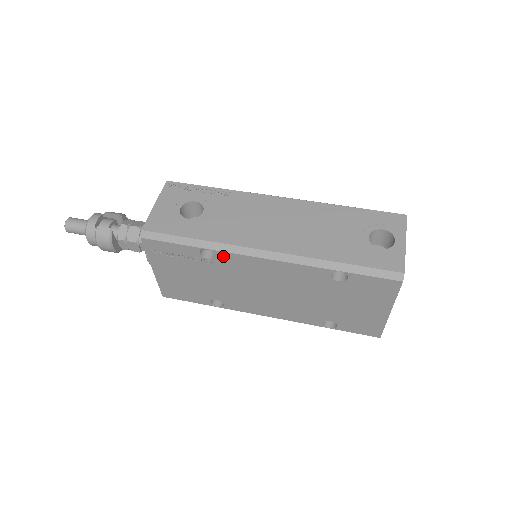
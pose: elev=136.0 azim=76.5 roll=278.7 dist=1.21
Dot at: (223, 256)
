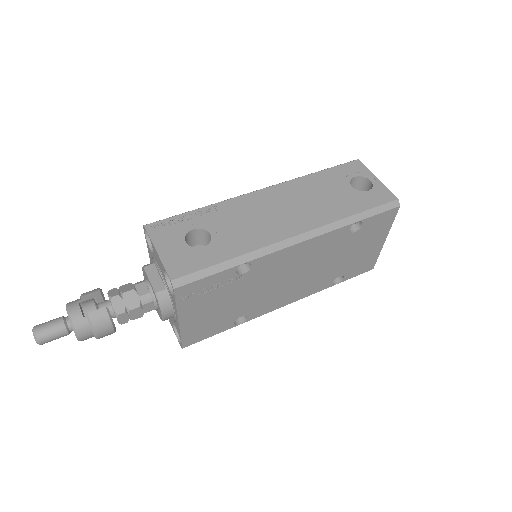
Dot at: (259, 262)
